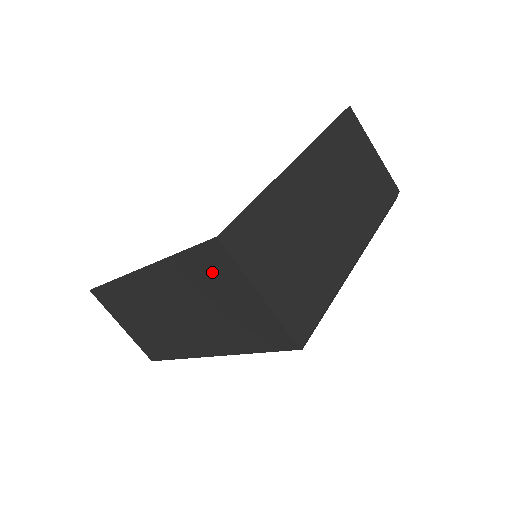
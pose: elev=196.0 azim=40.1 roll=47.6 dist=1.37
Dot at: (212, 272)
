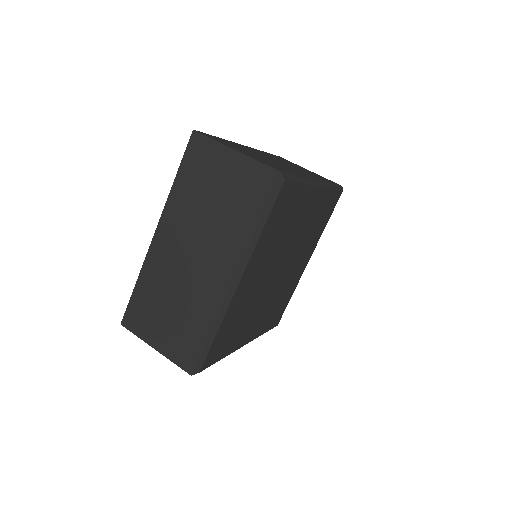
Dot at: (201, 167)
